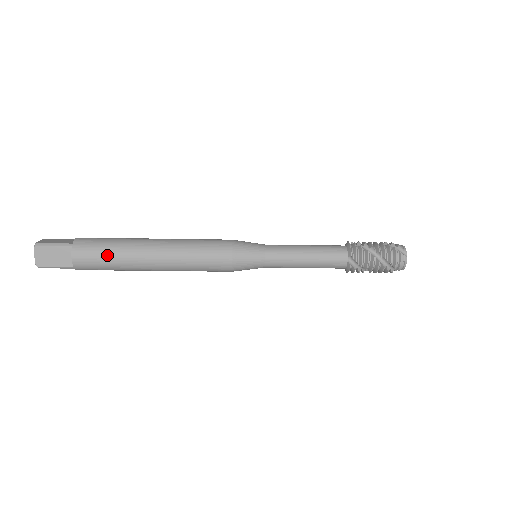
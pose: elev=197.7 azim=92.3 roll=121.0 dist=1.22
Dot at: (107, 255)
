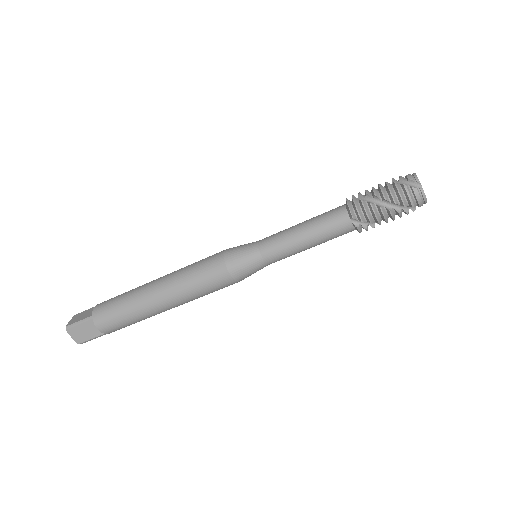
Dot at: (122, 315)
